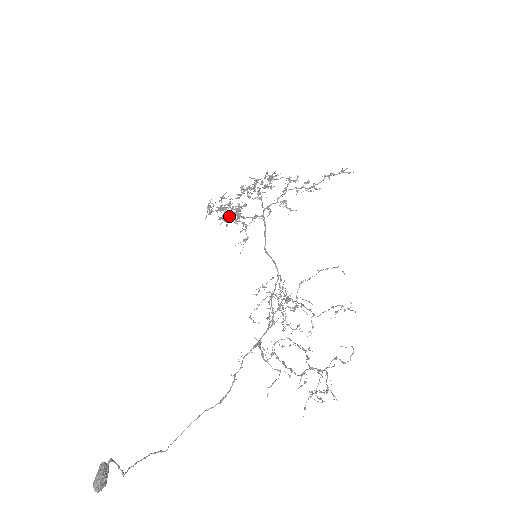
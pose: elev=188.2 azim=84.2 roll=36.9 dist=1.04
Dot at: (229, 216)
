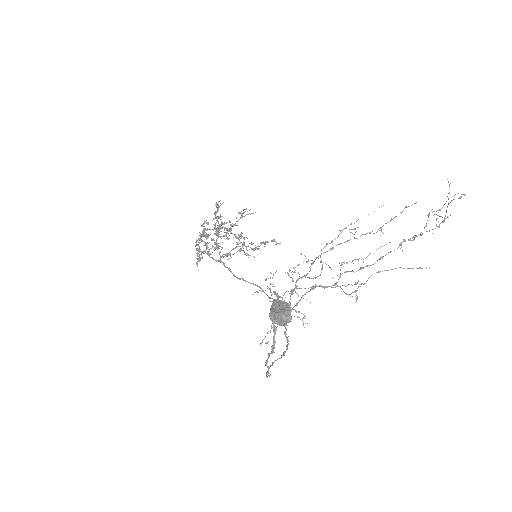
Dot at: (218, 232)
